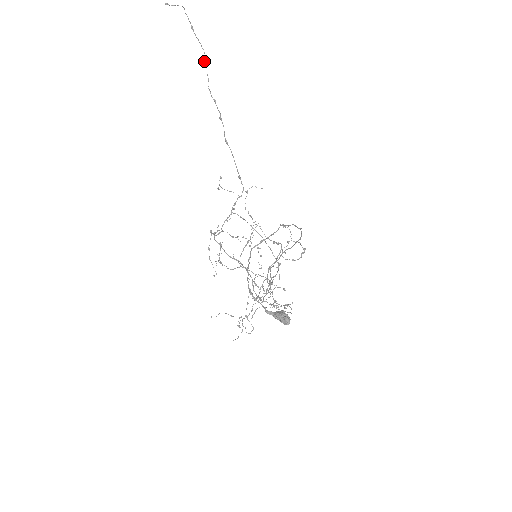
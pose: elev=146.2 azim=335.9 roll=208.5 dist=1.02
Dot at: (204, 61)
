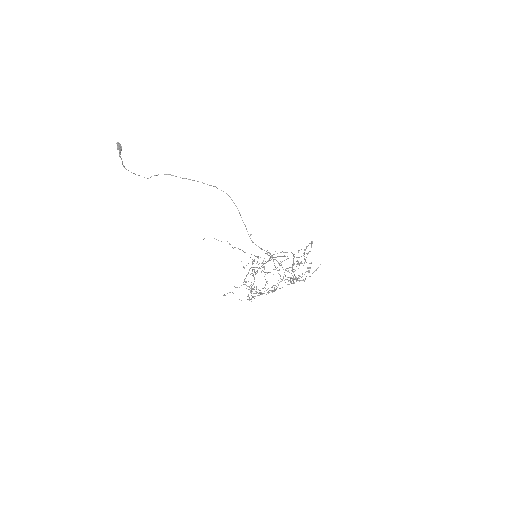
Dot at: occluded
